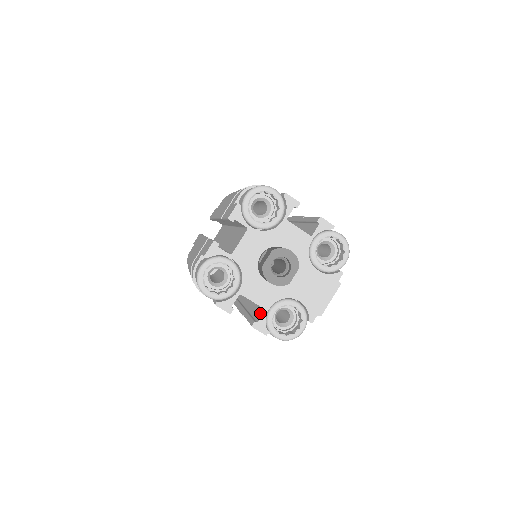
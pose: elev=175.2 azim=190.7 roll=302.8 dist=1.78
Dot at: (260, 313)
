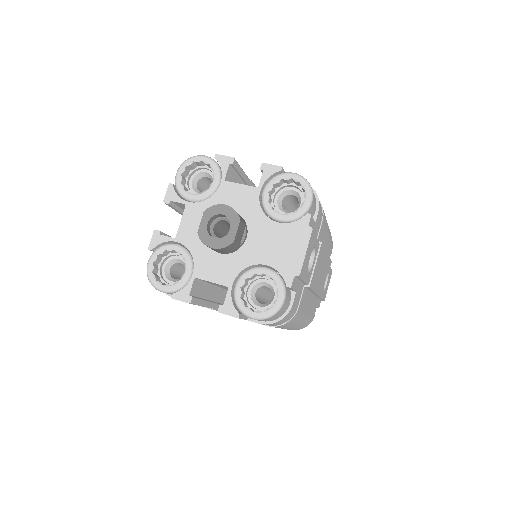
Dot at: occluded
